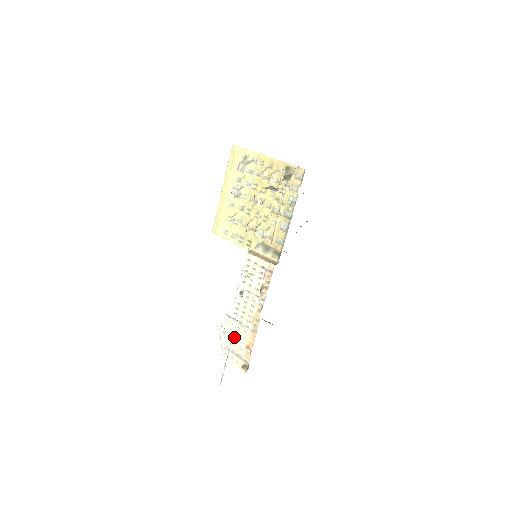
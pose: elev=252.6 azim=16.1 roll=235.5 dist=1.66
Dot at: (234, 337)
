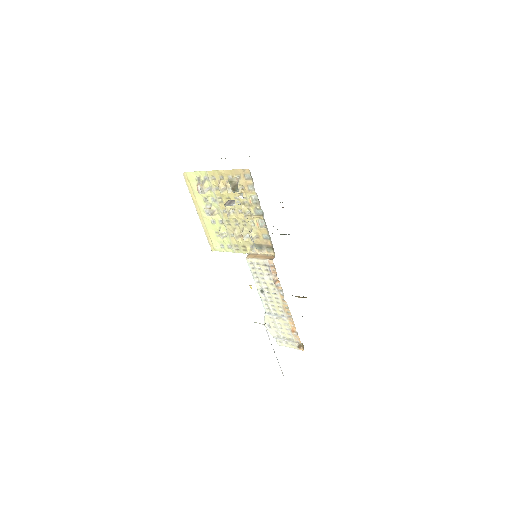
Dot at: (278, 327)
